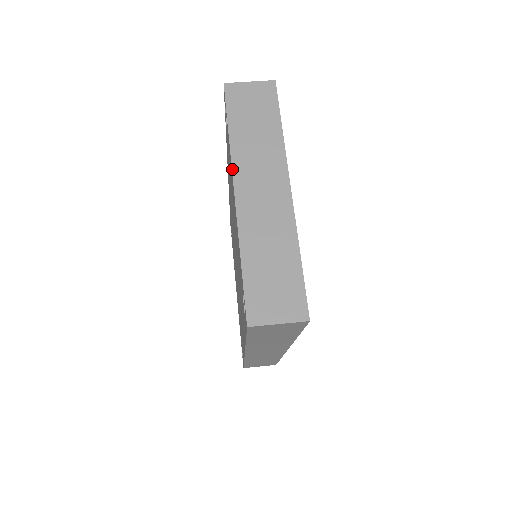
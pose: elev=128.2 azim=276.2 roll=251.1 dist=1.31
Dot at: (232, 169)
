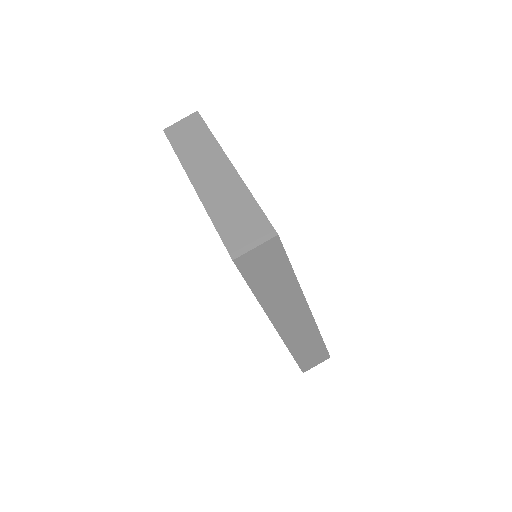
Dot at: (186, 173)
